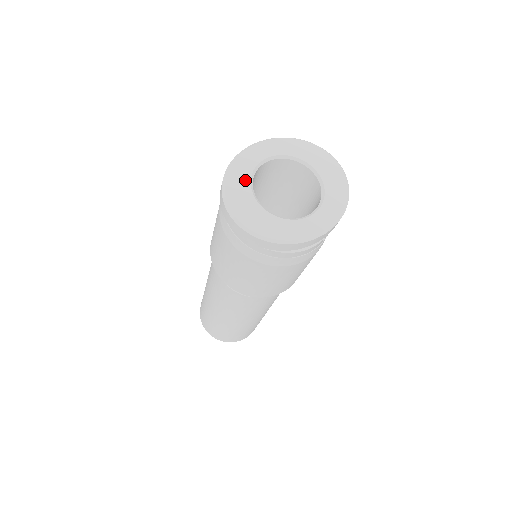
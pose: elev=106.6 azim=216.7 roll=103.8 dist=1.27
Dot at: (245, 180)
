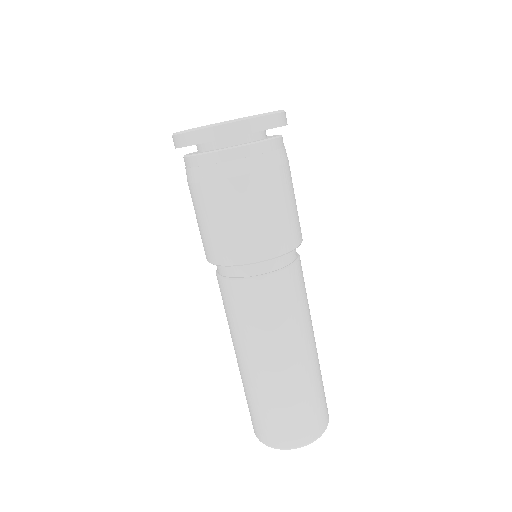
Dot at: occluded
